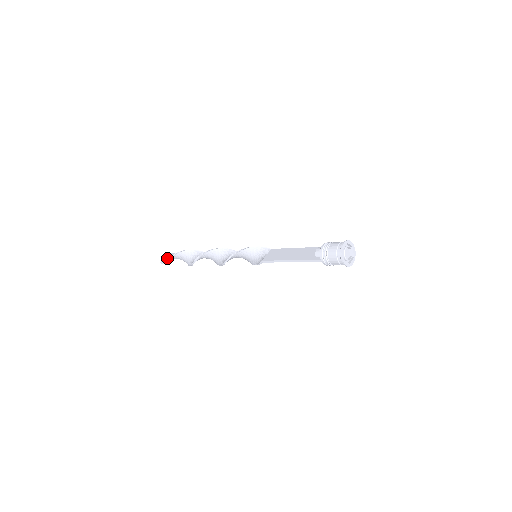
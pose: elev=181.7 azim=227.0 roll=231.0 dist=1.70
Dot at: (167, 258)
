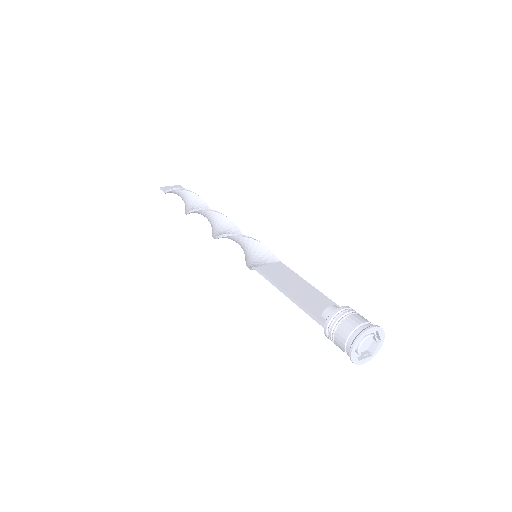
Dot at: (171, 188)
